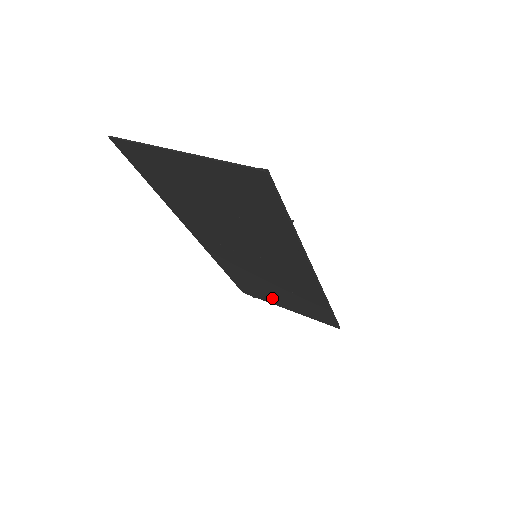
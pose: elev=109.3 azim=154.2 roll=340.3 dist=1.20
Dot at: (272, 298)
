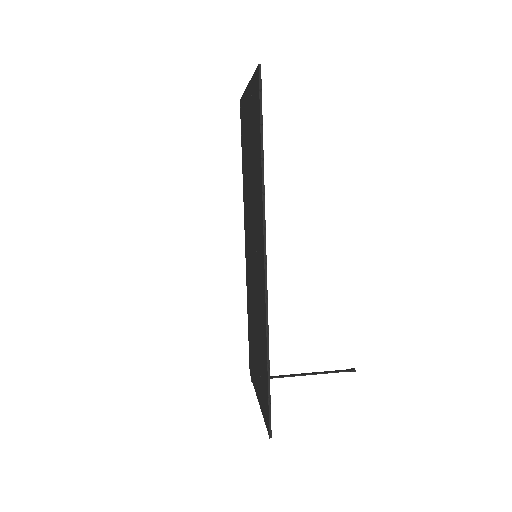
Dot at: (255, 370)
